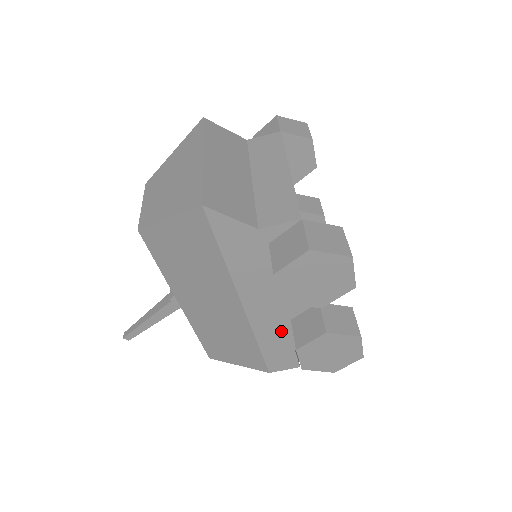
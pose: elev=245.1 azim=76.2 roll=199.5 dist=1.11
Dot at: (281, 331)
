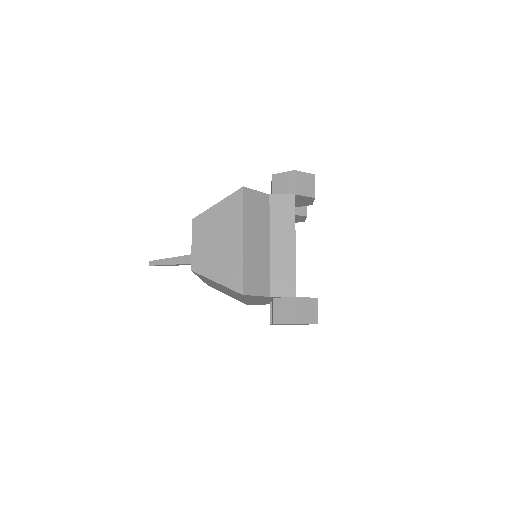
Dot at: (262, 302)
